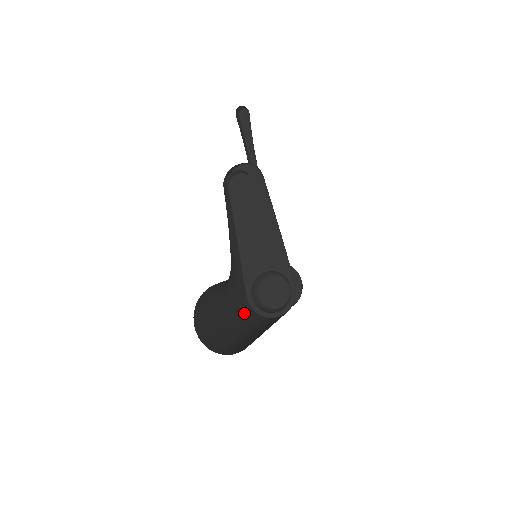
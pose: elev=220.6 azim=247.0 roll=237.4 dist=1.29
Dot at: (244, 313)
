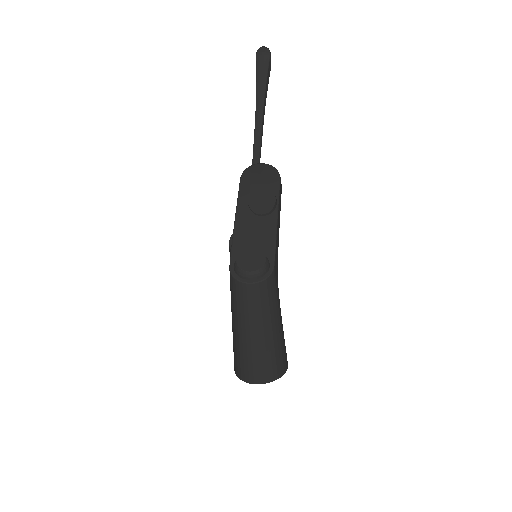
Dot at: (232, 292)
